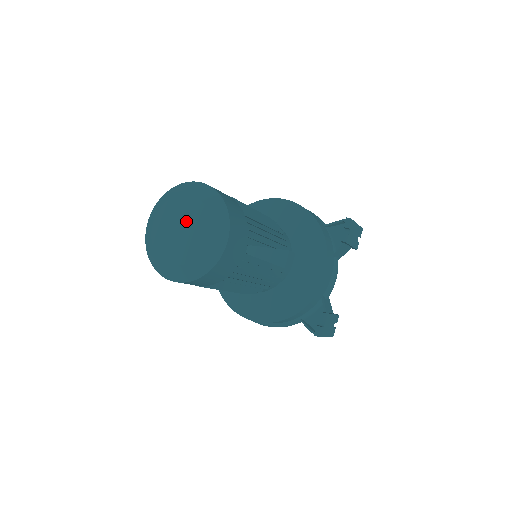
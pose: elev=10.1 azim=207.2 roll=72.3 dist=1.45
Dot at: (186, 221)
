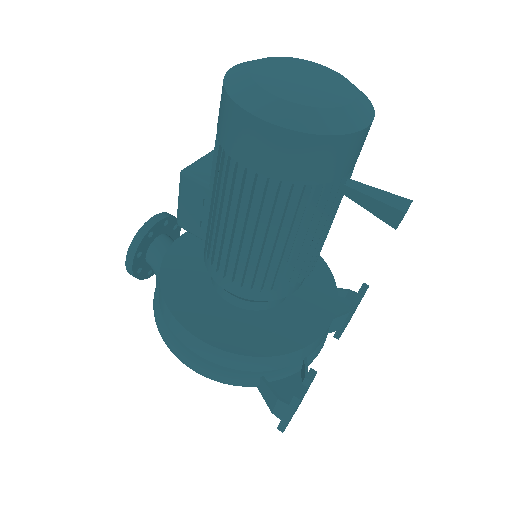
Dot at: (316, 79)
